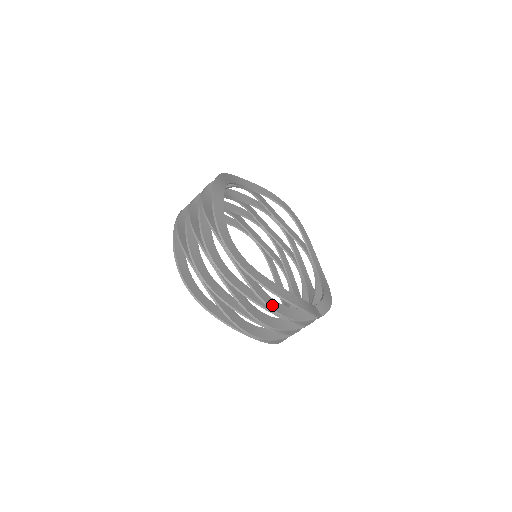
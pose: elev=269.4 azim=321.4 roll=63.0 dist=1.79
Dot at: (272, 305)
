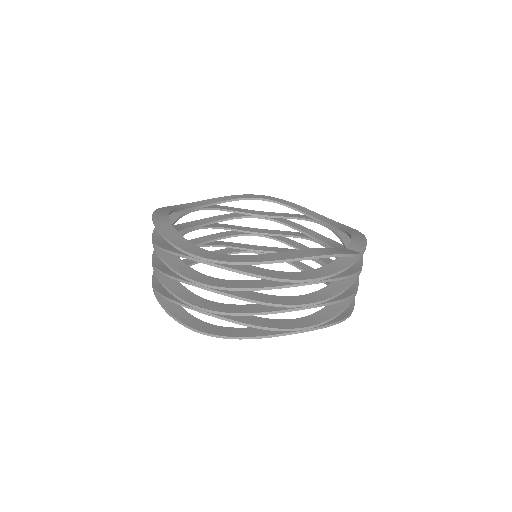
Dot at: (293, 277)
